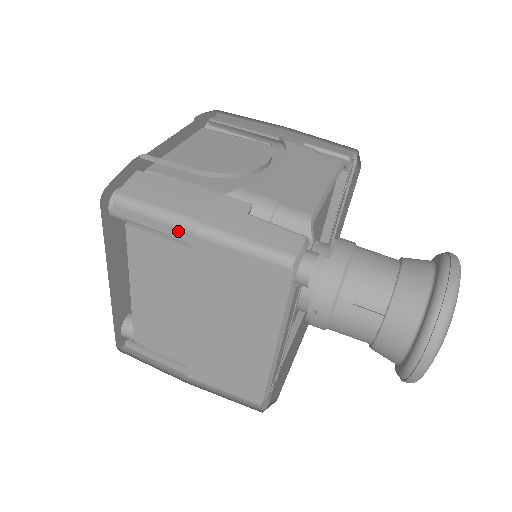
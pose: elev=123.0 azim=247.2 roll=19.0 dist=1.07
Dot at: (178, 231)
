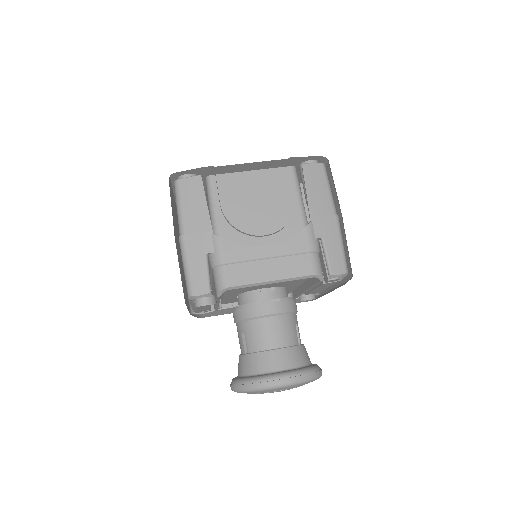
Dot at: (179, 226)
